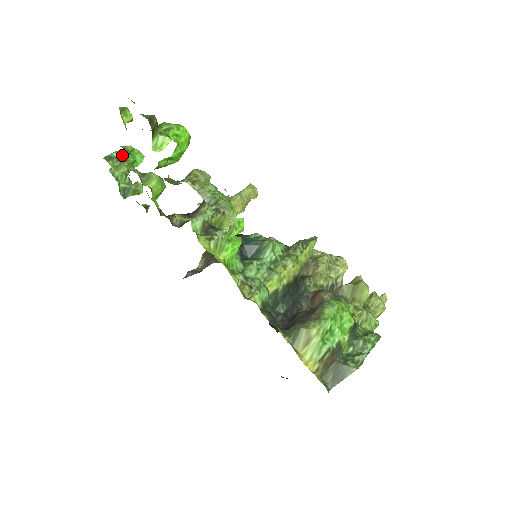
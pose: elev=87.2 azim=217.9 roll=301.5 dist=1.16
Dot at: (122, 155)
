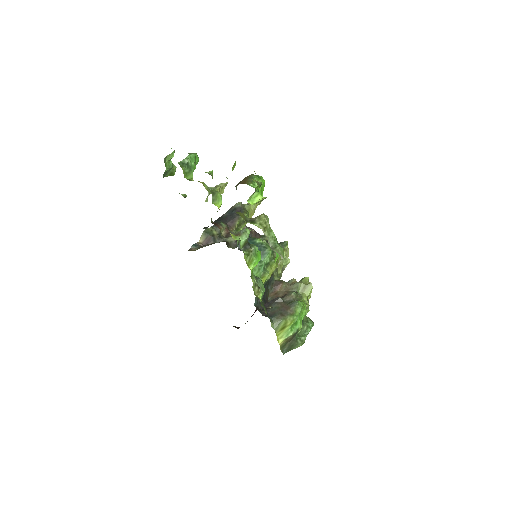
Dot at: (190, 162)
